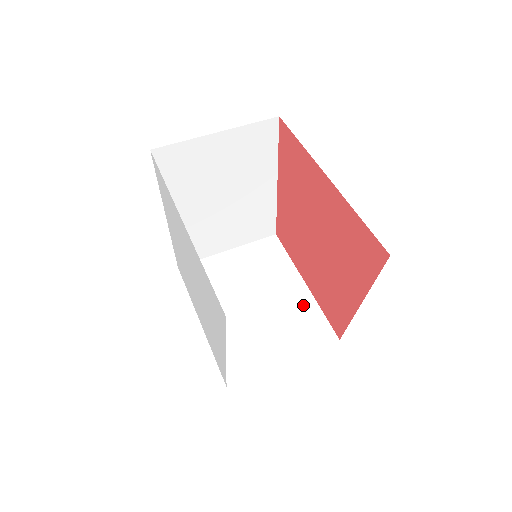
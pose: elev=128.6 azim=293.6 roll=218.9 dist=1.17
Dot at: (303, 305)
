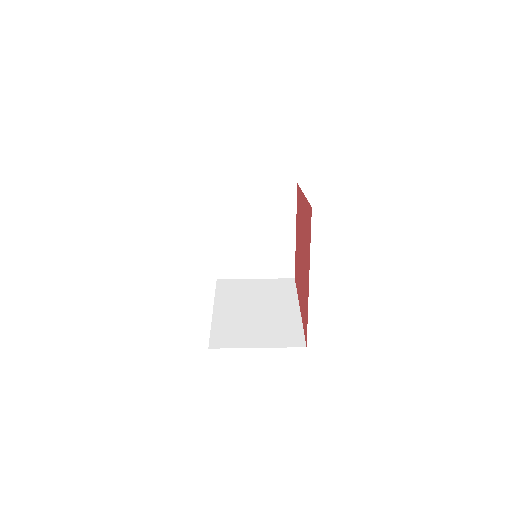
Dot at: (285, 248)
